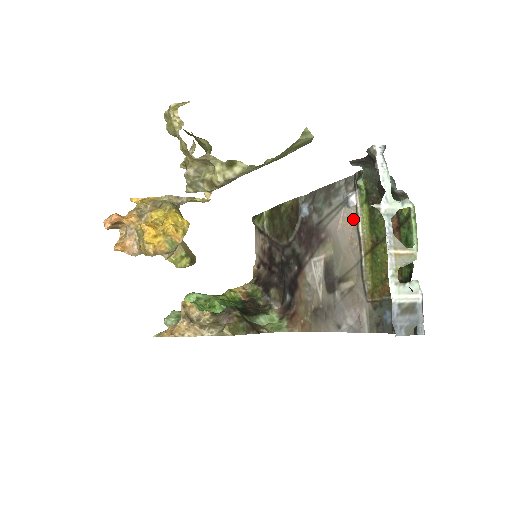
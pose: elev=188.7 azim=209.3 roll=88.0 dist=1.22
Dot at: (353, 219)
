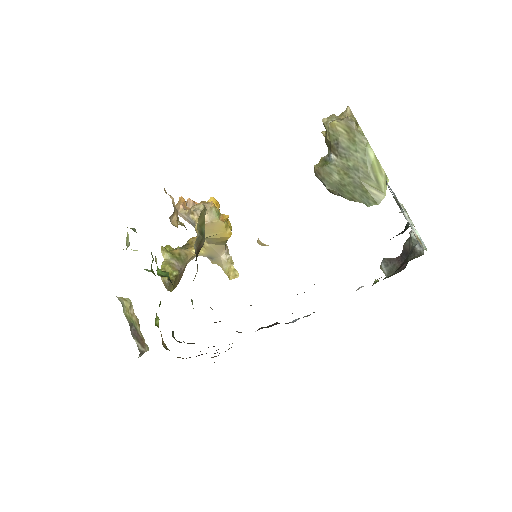
Dot at: occluded
